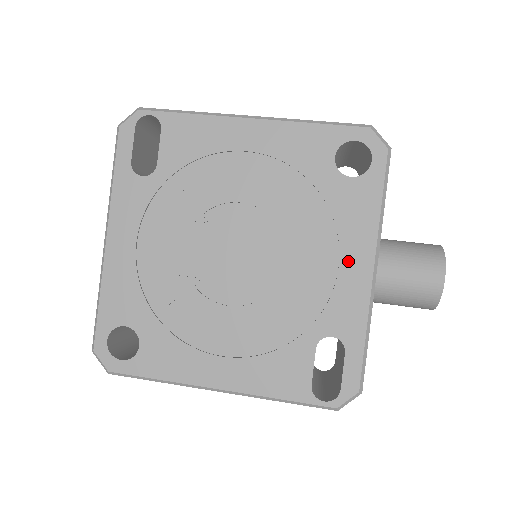
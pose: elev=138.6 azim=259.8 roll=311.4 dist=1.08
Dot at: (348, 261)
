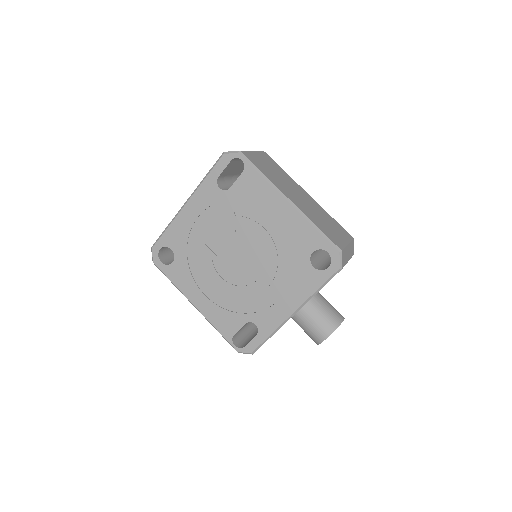
Dot at: (285, 301)
